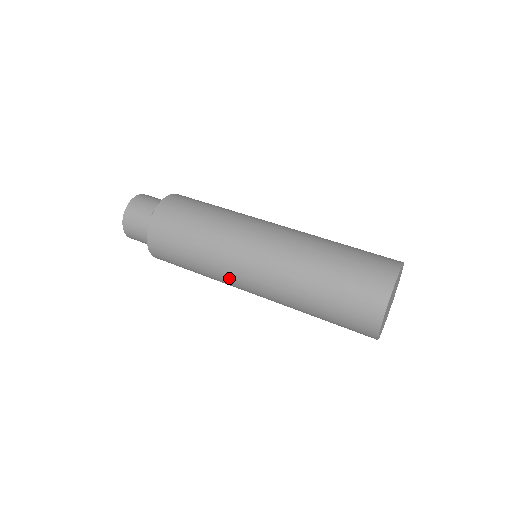
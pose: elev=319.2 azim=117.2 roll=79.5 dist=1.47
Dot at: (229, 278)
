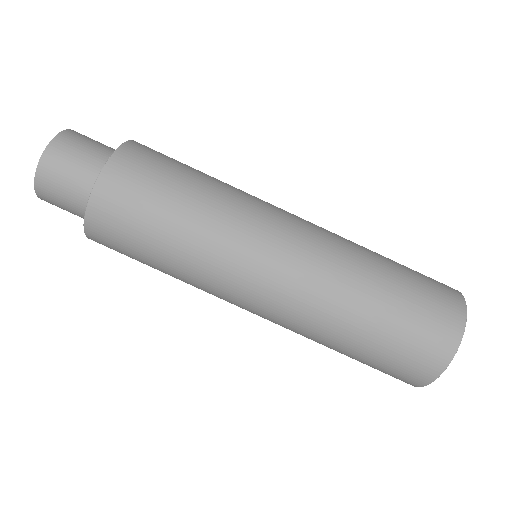
Dot at: occluded
